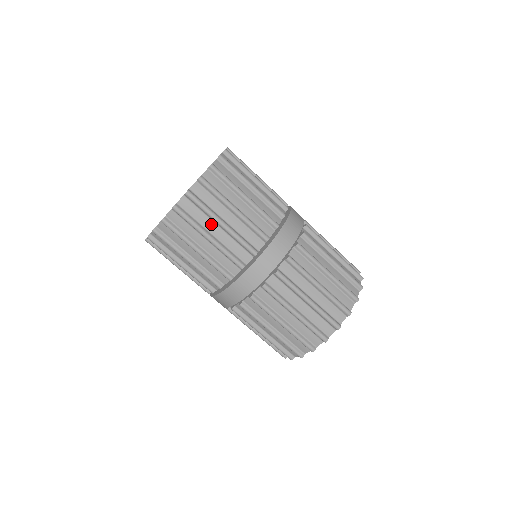
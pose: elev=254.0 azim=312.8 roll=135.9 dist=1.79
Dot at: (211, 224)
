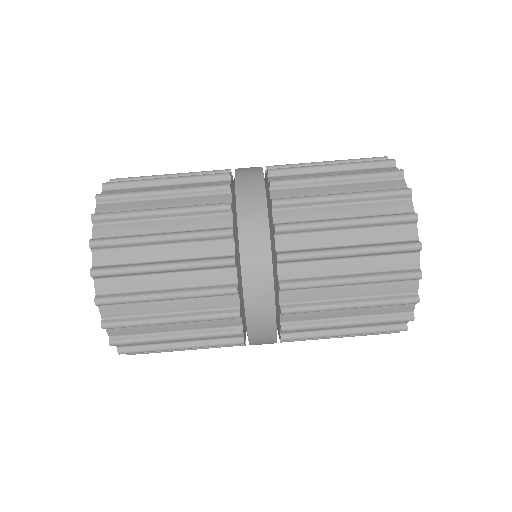
Dot at: (157, 305)
